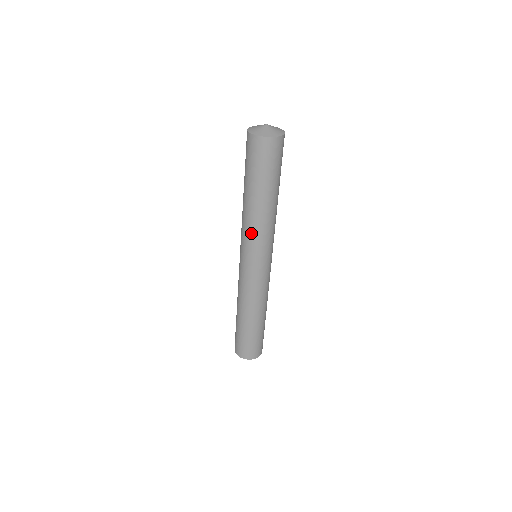
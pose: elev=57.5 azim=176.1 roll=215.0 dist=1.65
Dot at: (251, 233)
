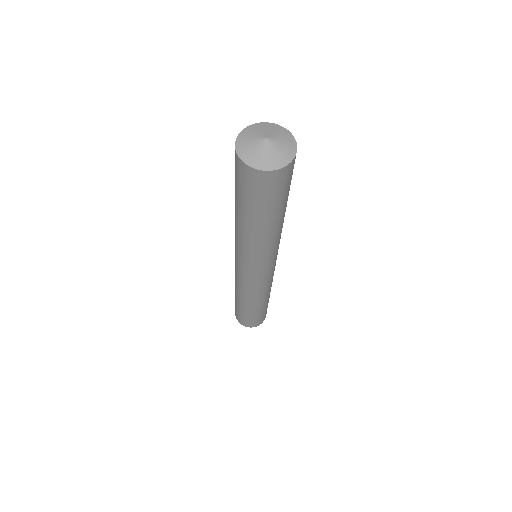
Dot at: (258, 254)
